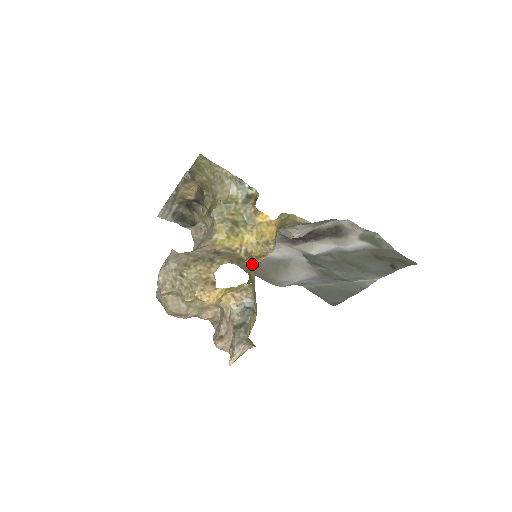
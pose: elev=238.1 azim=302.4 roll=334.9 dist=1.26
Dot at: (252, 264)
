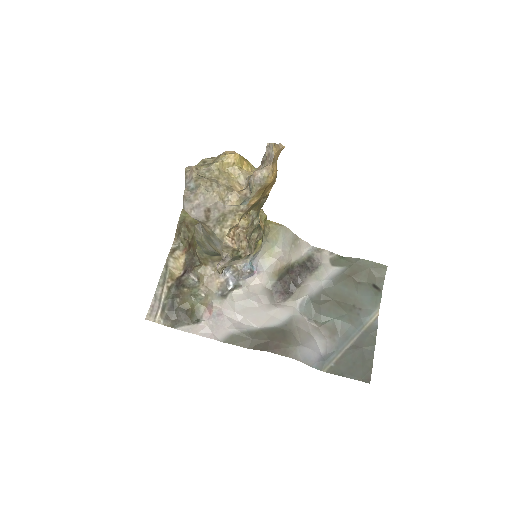
Dot at: occluded
